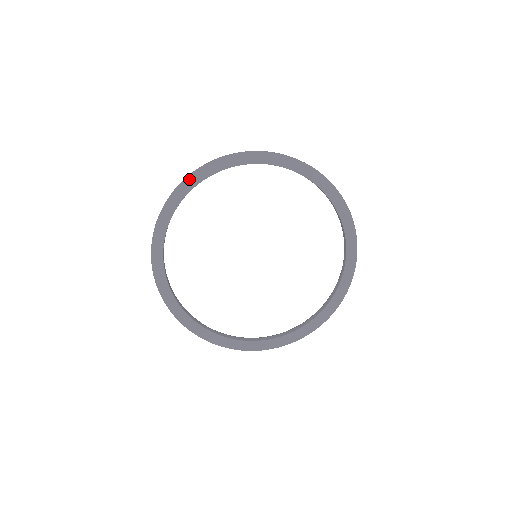
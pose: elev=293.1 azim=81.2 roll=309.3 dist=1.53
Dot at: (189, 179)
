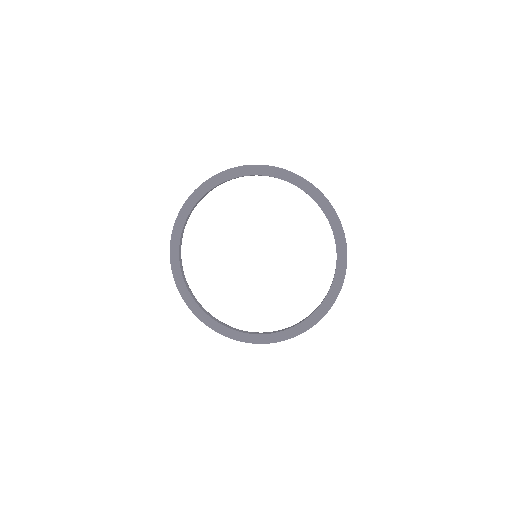
Dot at: (177, 222)
